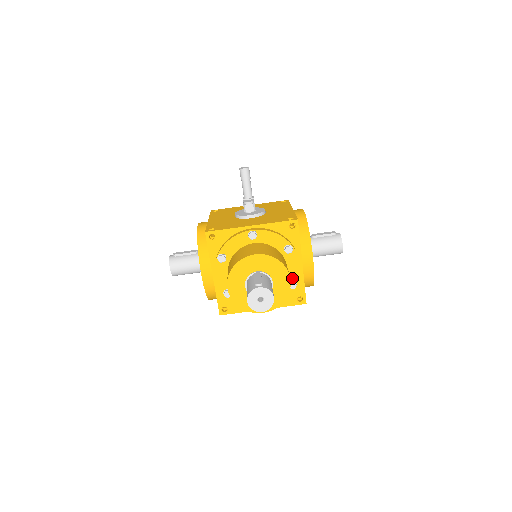
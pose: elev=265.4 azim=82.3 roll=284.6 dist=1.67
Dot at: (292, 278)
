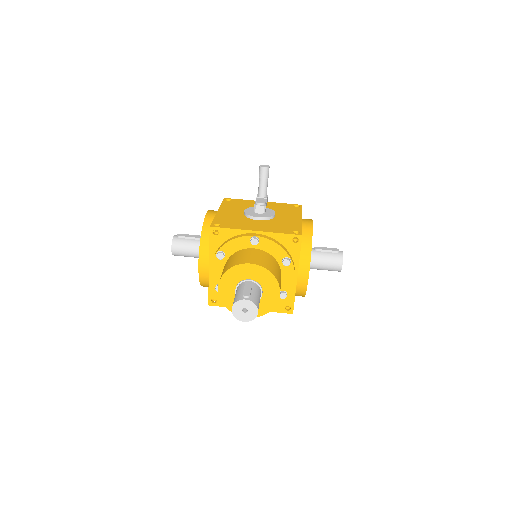
Dot at: (284, 288)
